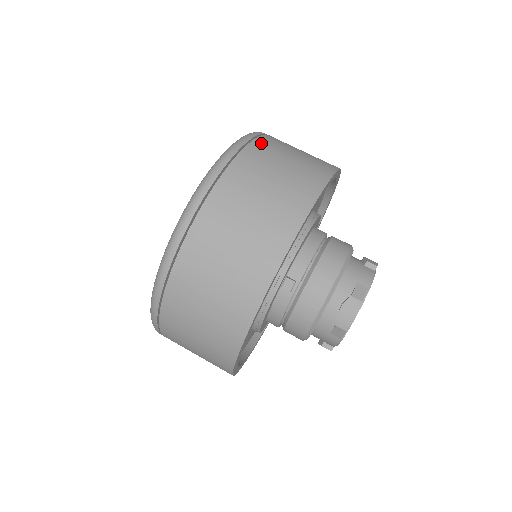
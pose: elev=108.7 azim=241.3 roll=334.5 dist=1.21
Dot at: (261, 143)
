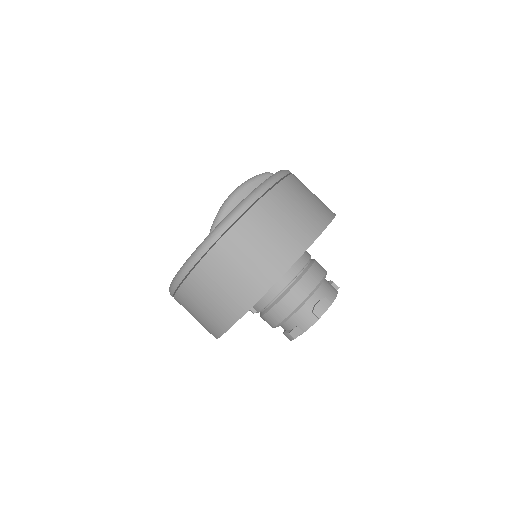
Dot at: (217, 253)
